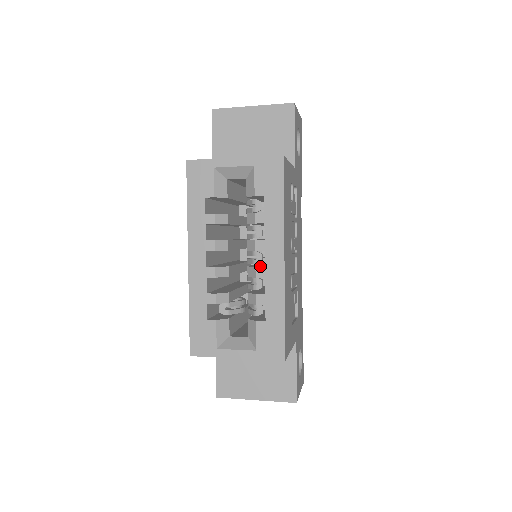
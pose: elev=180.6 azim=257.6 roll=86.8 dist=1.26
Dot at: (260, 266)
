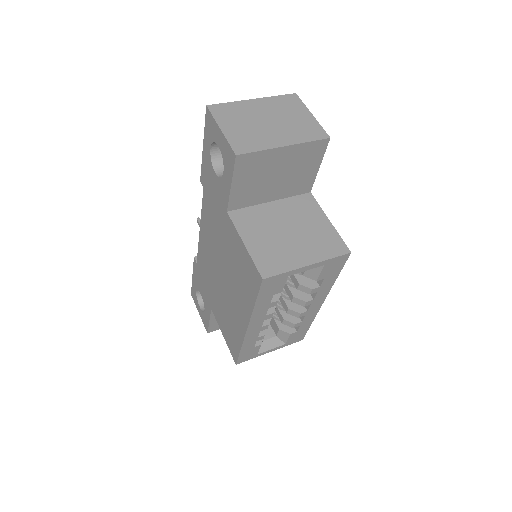
Dot at: (299, 306)
